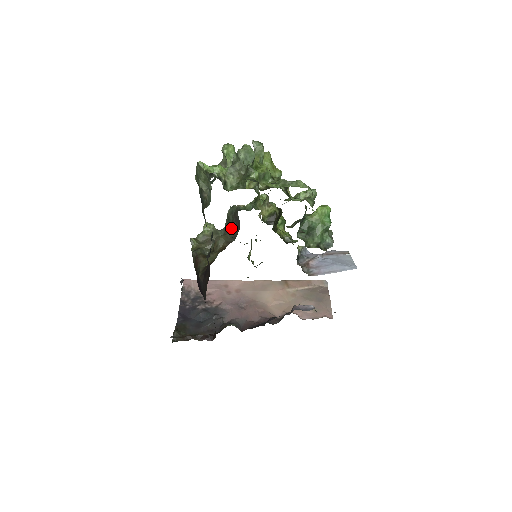
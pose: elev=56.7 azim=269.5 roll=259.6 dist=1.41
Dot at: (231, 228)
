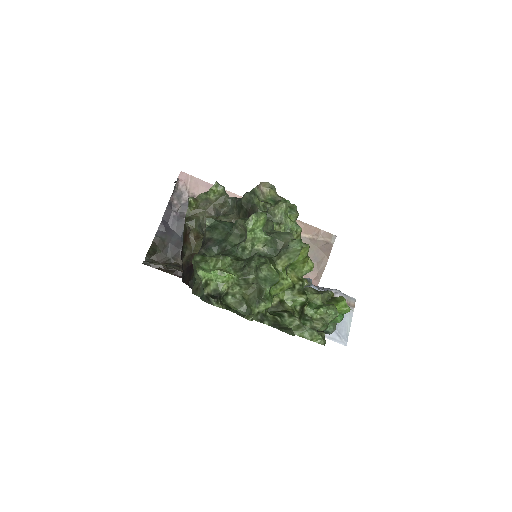
Dot at: (240, 216)
